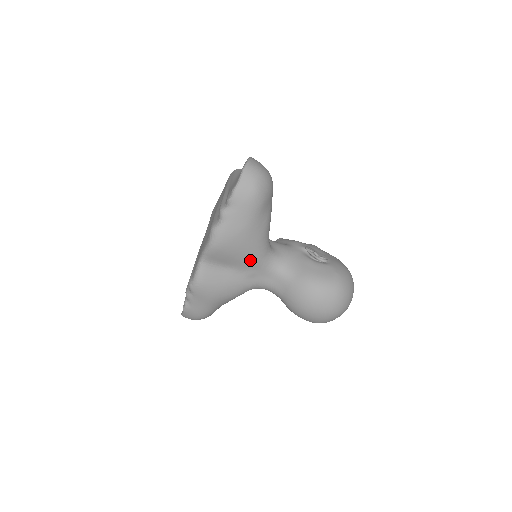
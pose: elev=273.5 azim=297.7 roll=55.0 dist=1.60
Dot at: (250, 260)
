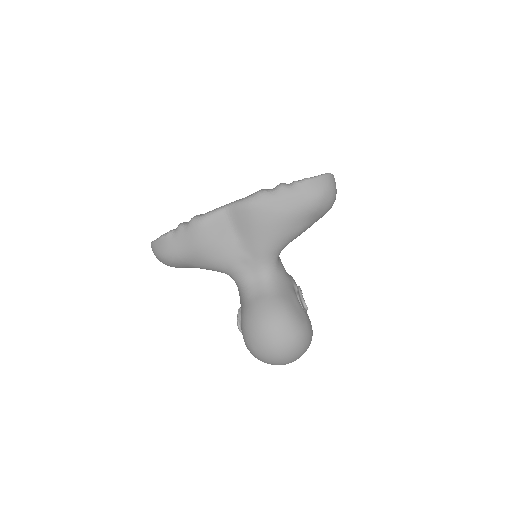
Dot at: (259, 245)
